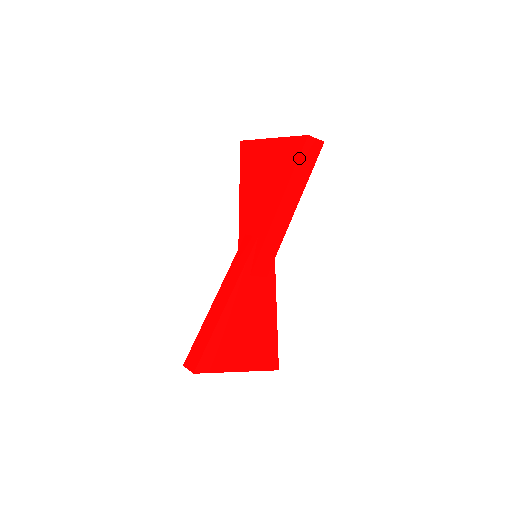
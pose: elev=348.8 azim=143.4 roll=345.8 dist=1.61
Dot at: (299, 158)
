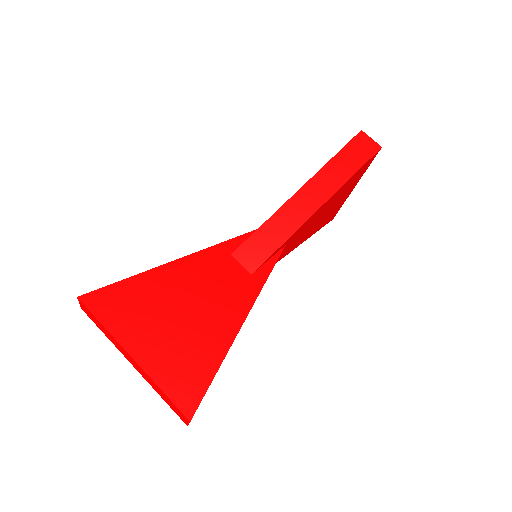
Dot at: (343, 148)
